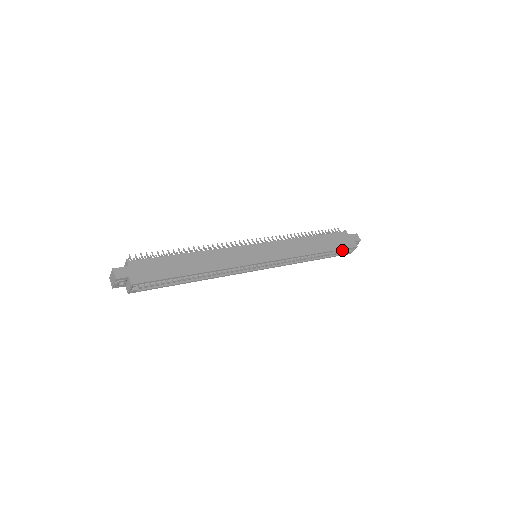
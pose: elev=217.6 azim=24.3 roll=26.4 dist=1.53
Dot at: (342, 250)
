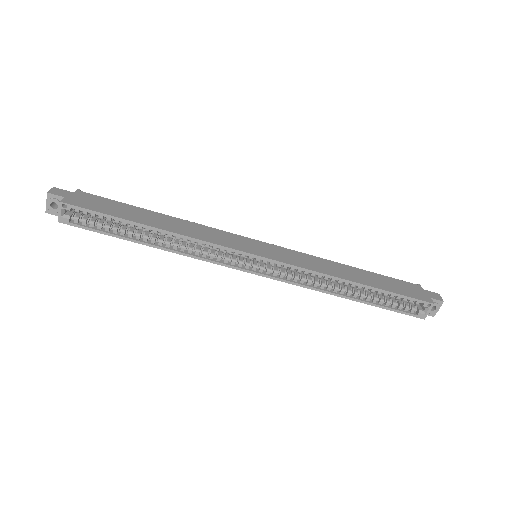
Dot at: (407, 305)
